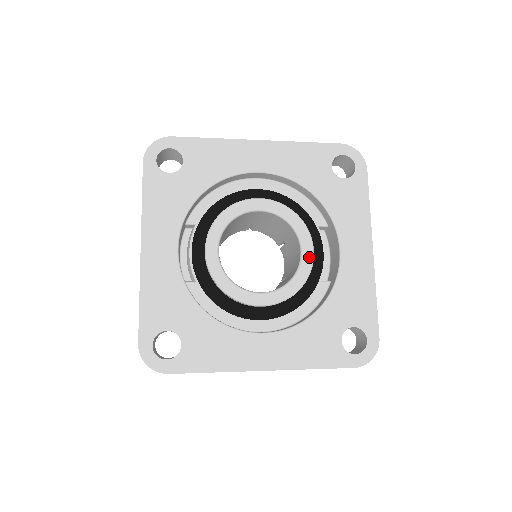
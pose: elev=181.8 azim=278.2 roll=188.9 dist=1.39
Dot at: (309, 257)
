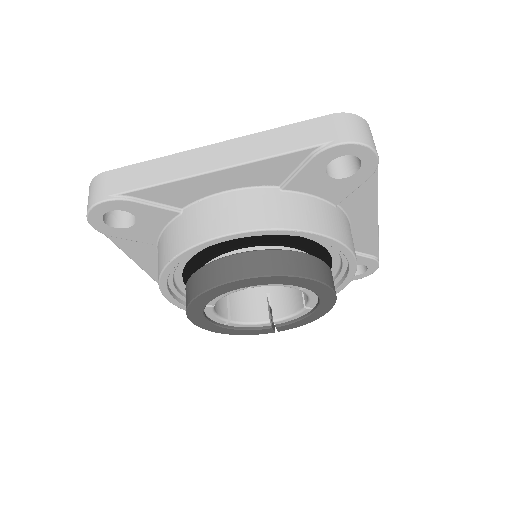
Dot at: occluded
